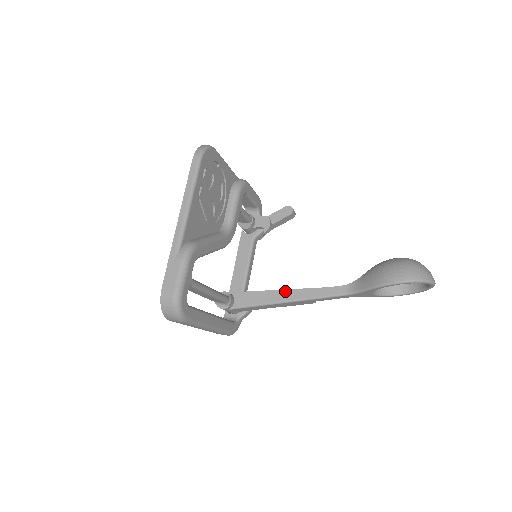
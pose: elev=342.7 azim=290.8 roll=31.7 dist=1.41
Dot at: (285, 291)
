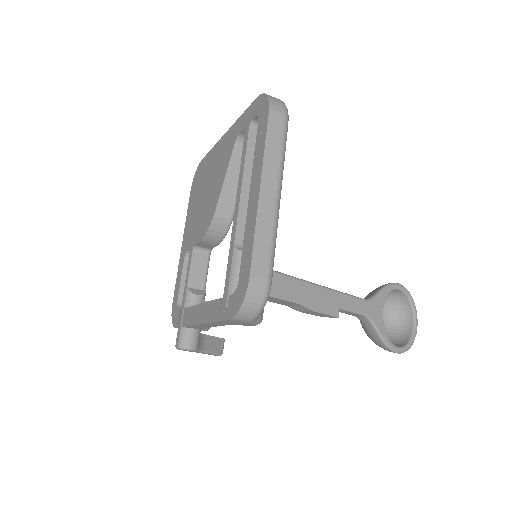
Dot at: occluded
